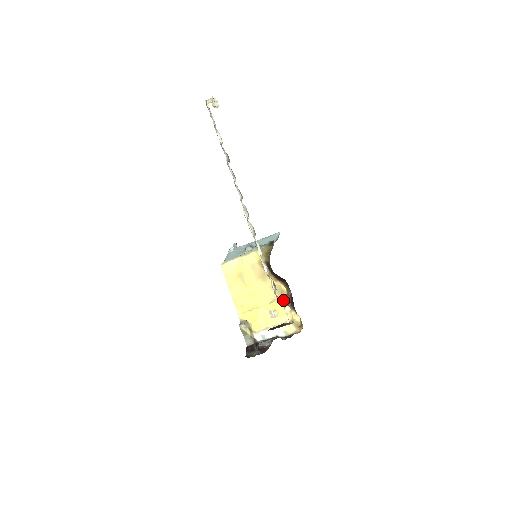
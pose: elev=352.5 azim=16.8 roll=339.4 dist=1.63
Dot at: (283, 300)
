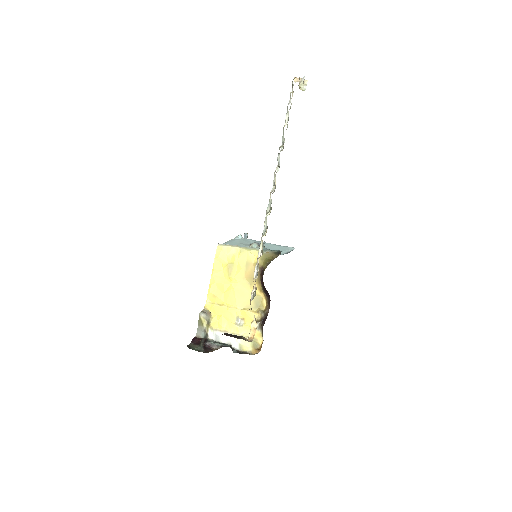
Dot at: (257, 314)
